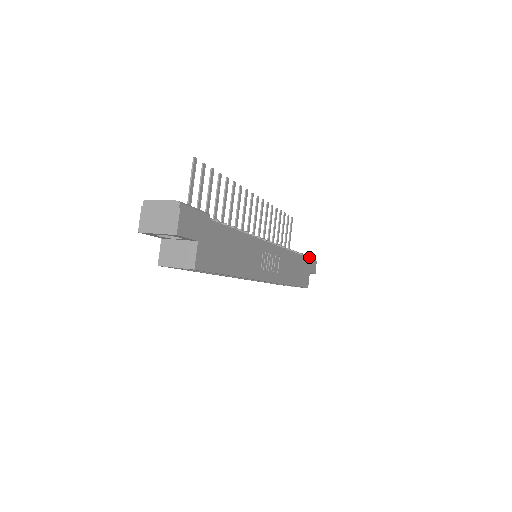
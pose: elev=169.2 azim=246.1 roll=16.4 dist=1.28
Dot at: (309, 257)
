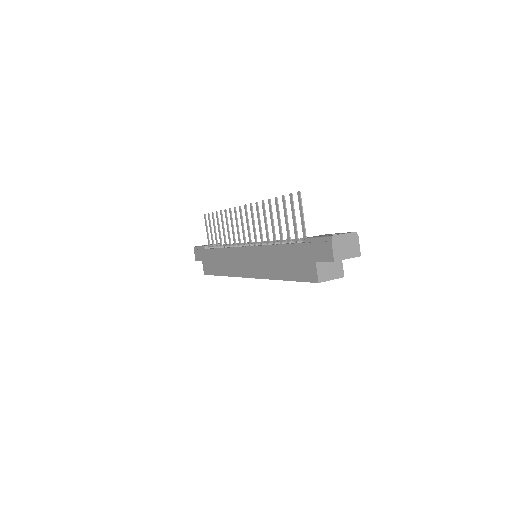
Dot at: occluded
